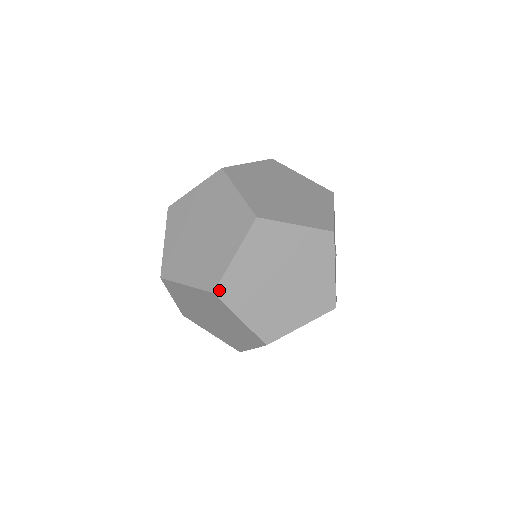
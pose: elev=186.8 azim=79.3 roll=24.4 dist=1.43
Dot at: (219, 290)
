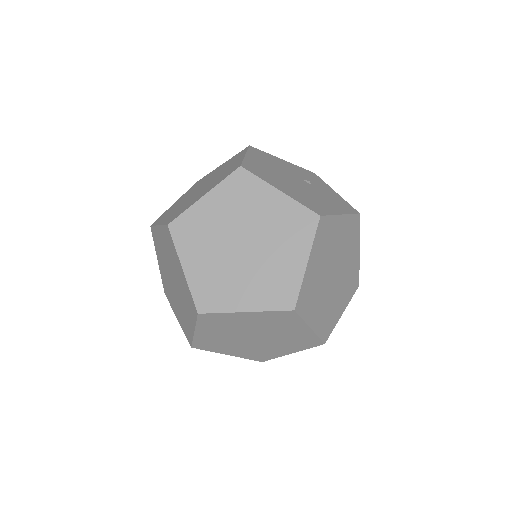
Dot at: (200, 307)
